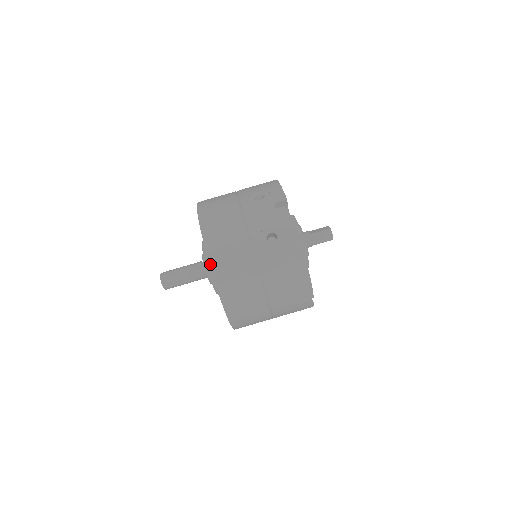
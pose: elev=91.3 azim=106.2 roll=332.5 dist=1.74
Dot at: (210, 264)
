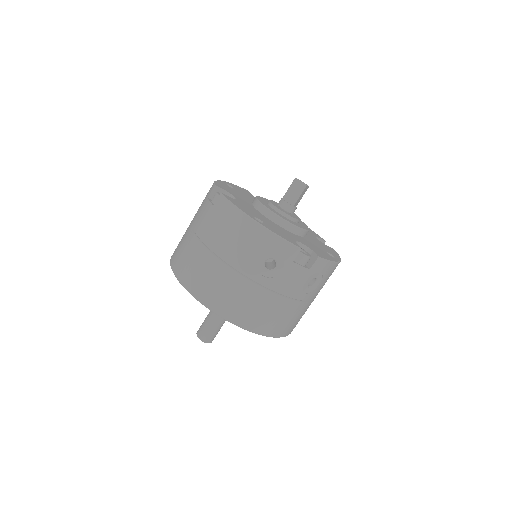
Dot at: occluded
